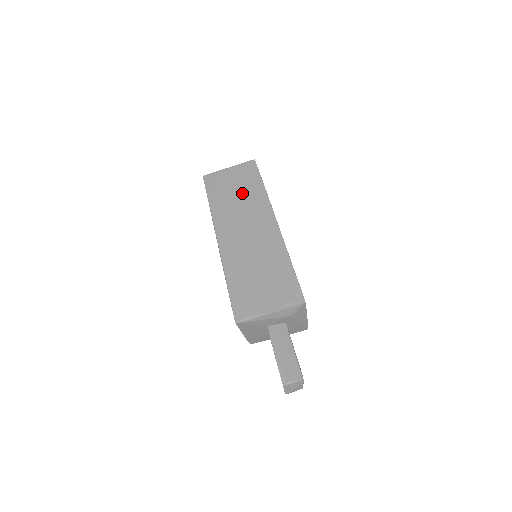
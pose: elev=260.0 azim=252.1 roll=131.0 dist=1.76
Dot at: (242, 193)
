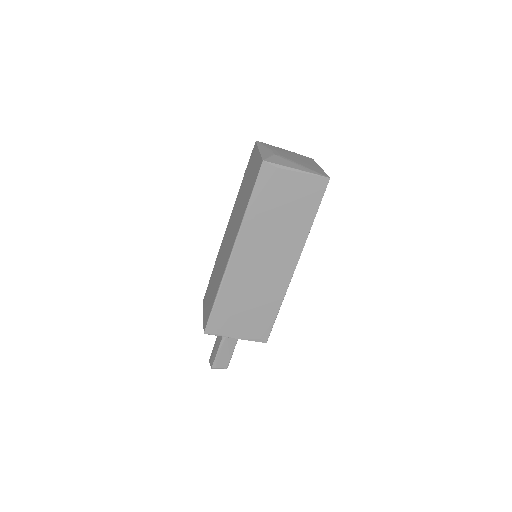
Dot at: (288, 215)
